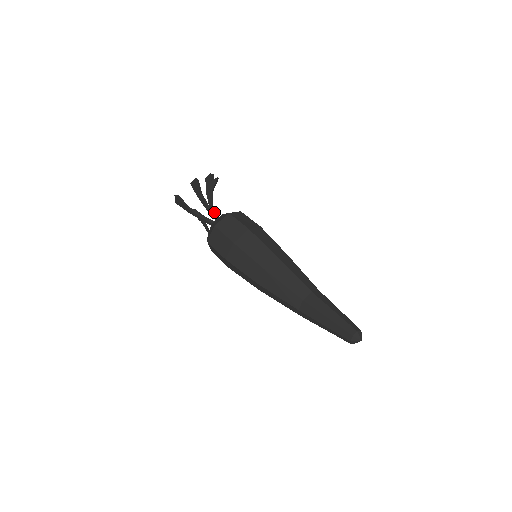
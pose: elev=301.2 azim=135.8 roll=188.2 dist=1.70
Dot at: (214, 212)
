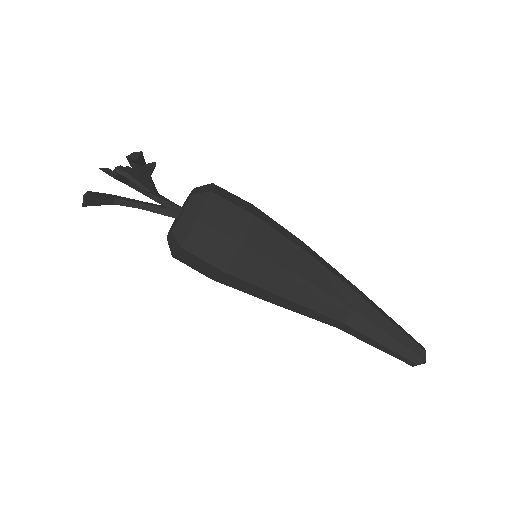
Dot at: (163, 201)
